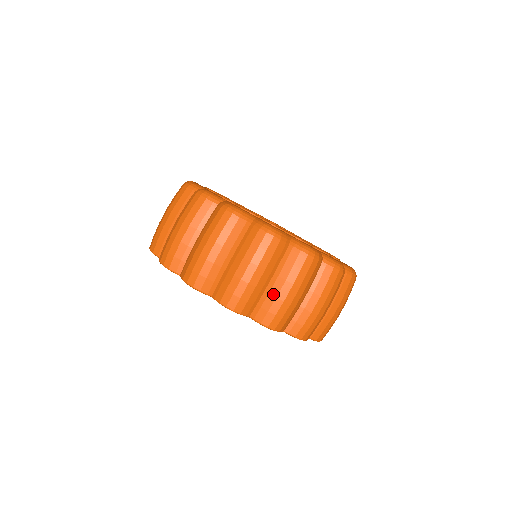
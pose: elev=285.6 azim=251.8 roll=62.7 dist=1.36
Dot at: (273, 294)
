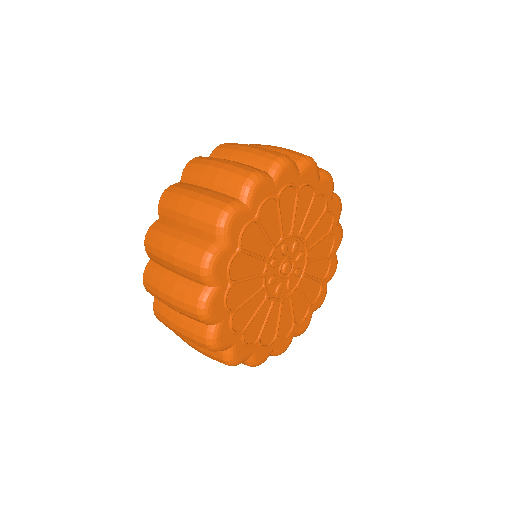
Dot at: occluded
